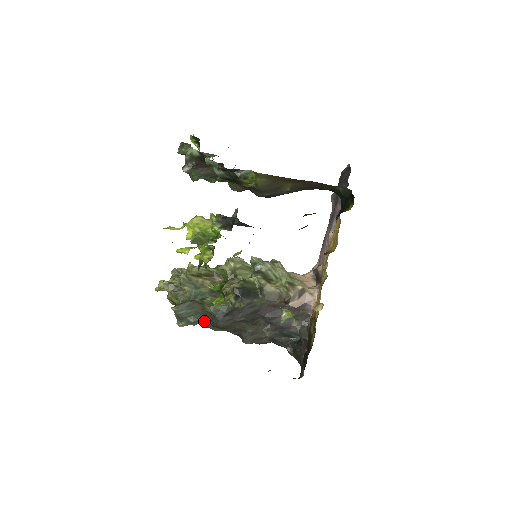
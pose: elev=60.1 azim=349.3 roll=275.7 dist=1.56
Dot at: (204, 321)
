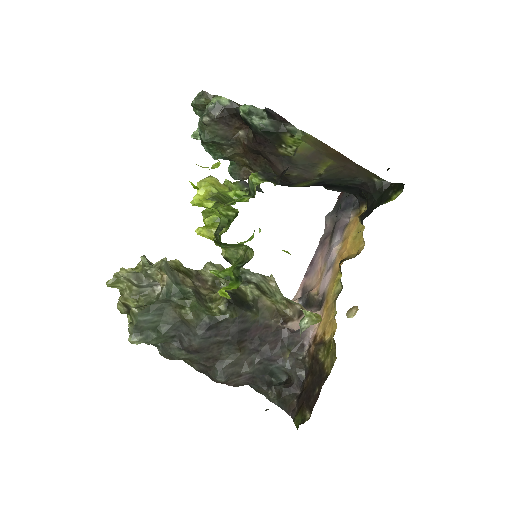
Dot at: (168, 340)
